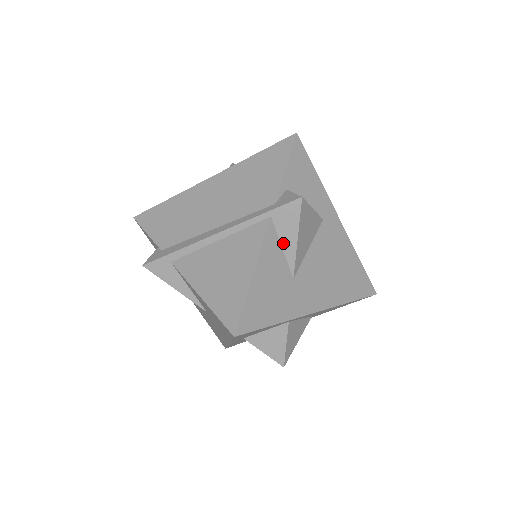
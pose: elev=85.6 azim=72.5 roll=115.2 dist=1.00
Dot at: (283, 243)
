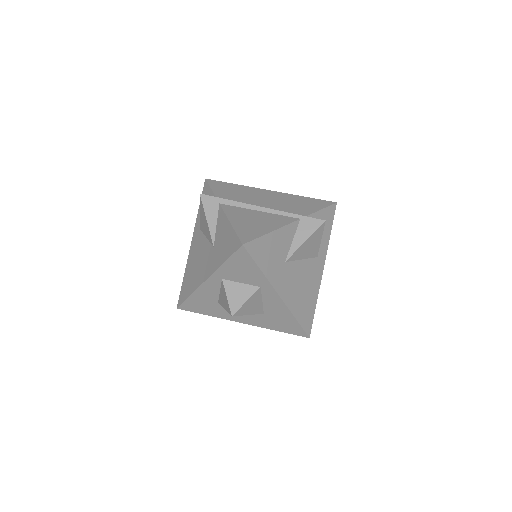
Dot at: (296, 238)
